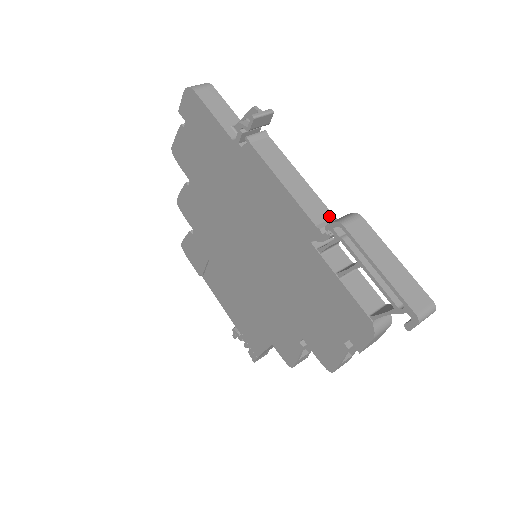
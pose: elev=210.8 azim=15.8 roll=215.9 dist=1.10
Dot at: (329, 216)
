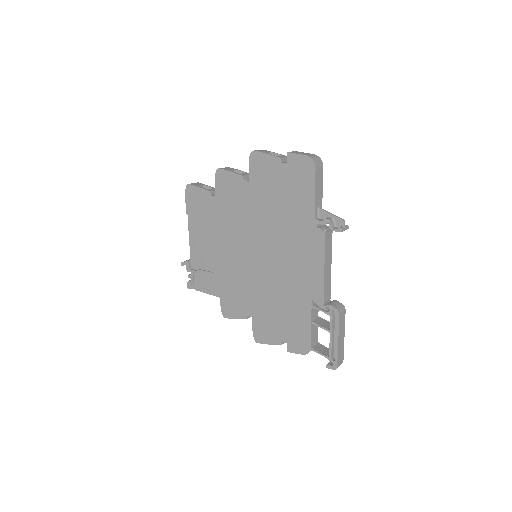
Dot at: (329, 294)
